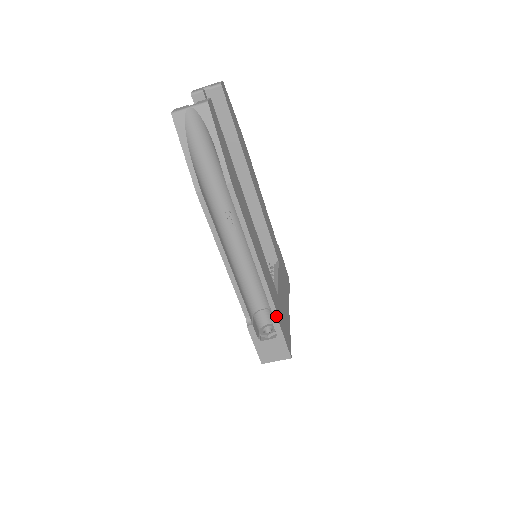
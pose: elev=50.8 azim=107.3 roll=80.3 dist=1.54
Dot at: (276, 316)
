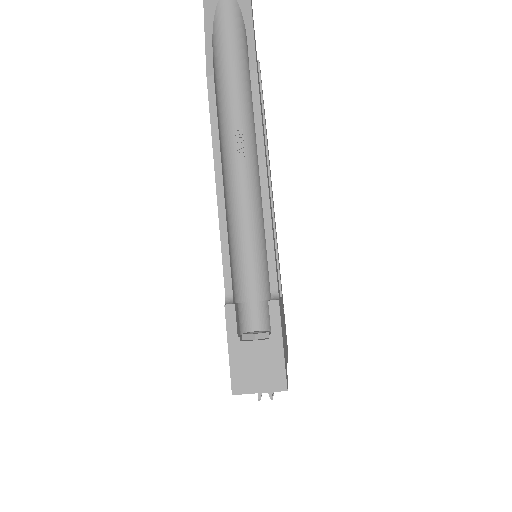
Dot at: (276, 297)
